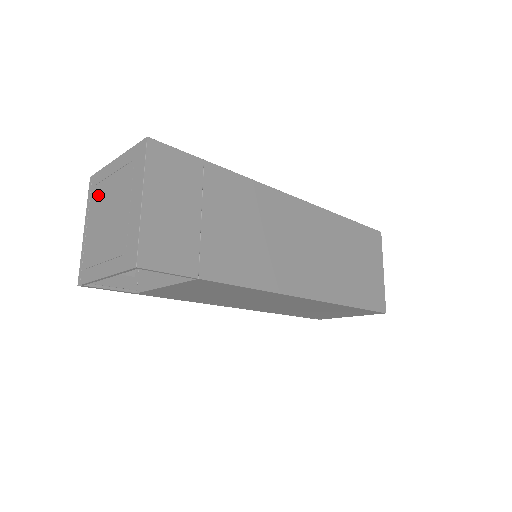
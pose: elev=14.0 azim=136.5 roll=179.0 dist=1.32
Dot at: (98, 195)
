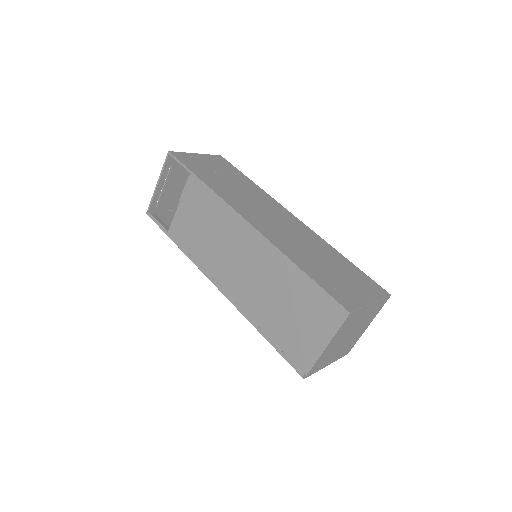
Dot at: occluded
